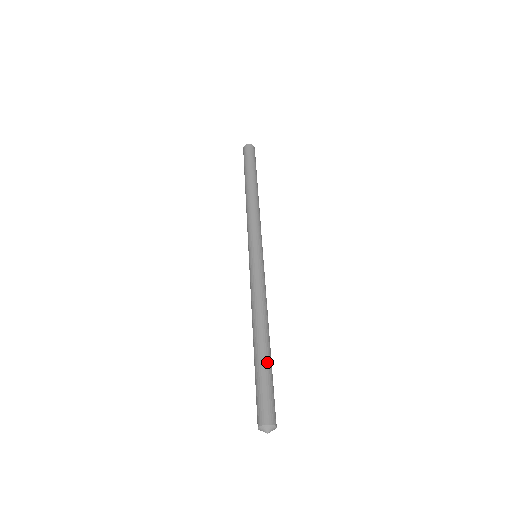
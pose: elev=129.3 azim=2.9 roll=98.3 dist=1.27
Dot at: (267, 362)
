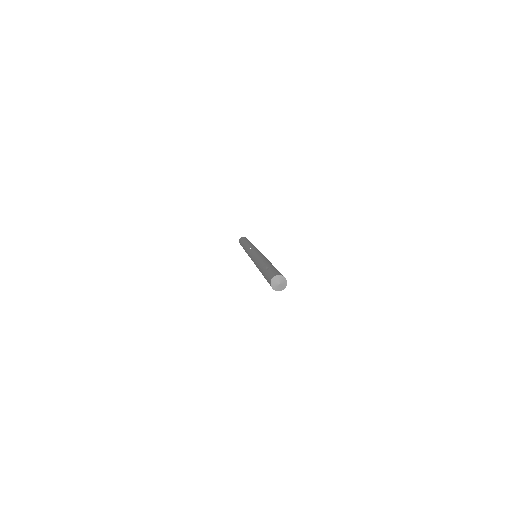
Dot at: occluded
